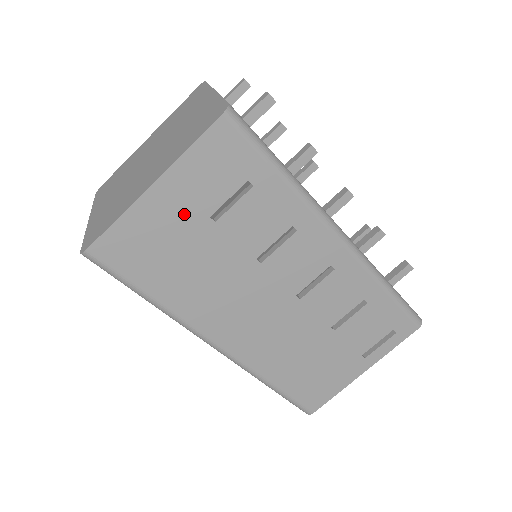
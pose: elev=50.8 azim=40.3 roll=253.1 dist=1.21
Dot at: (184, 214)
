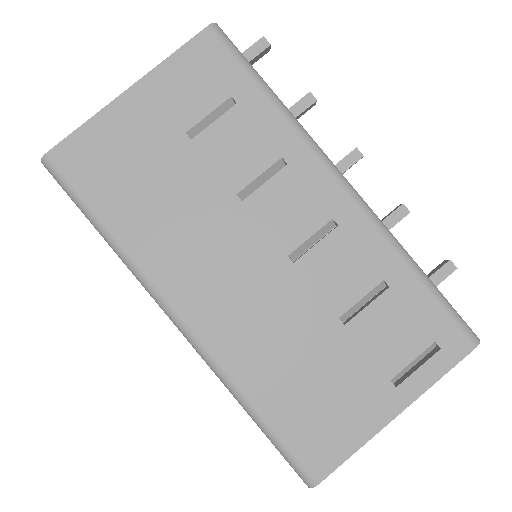
Dot at: (157, 126)
